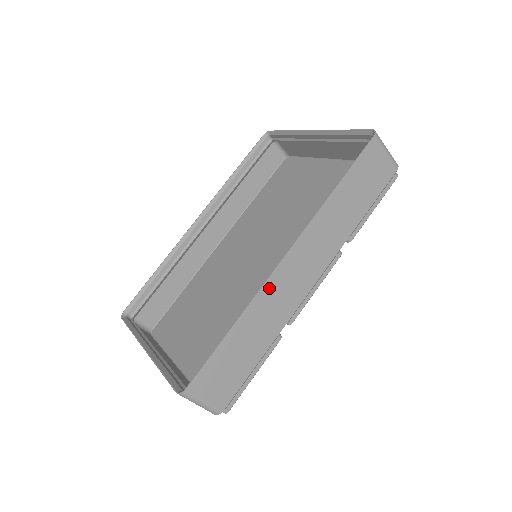
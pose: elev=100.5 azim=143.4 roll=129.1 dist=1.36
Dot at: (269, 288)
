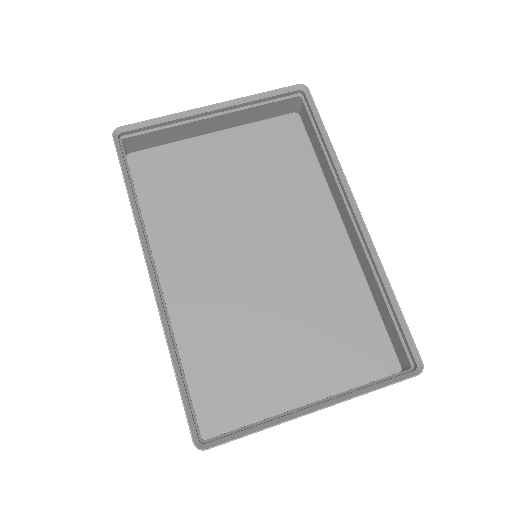
Dot at: (371, 246)
